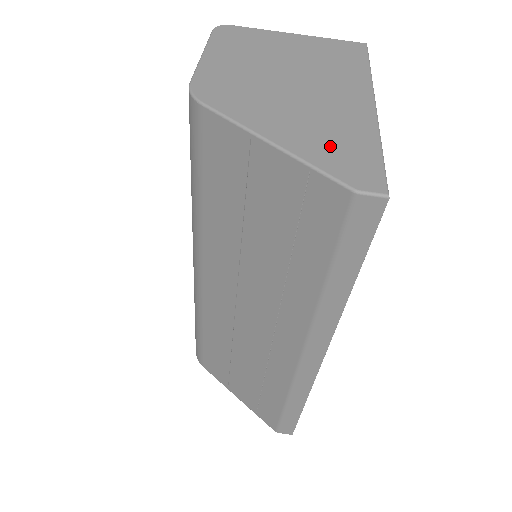
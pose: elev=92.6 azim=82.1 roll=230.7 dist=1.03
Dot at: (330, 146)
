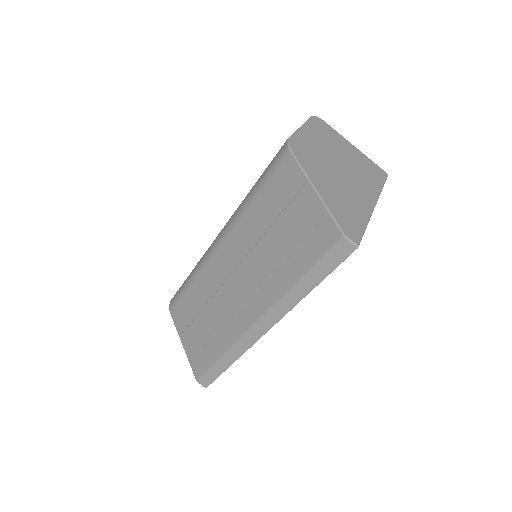
Dot at: (343, 209)
